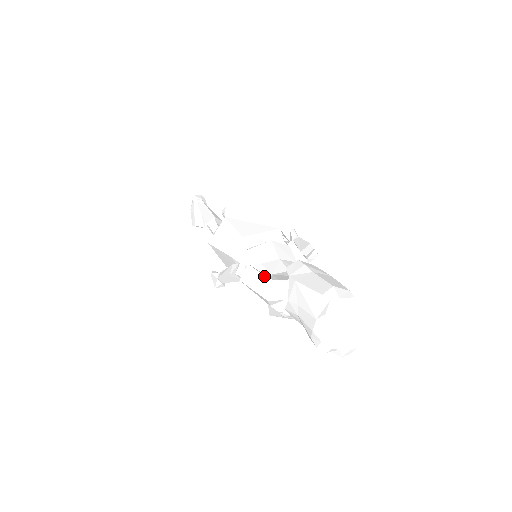
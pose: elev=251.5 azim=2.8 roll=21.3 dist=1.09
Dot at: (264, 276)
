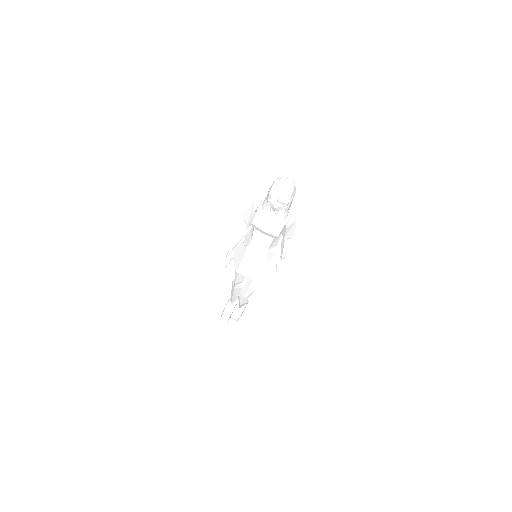
Dot at: occluded
